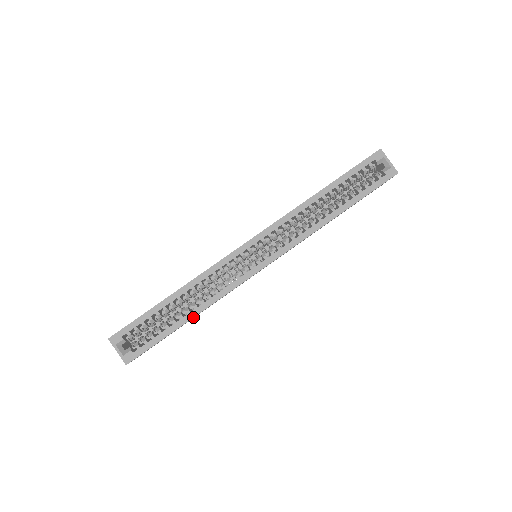
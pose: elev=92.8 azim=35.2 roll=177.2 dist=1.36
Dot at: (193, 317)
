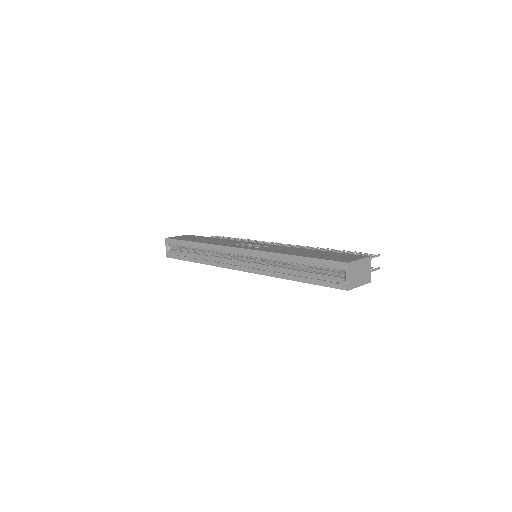
Dot at: occluded
